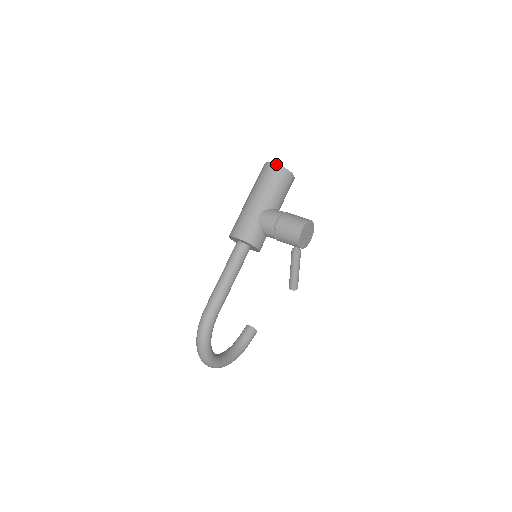
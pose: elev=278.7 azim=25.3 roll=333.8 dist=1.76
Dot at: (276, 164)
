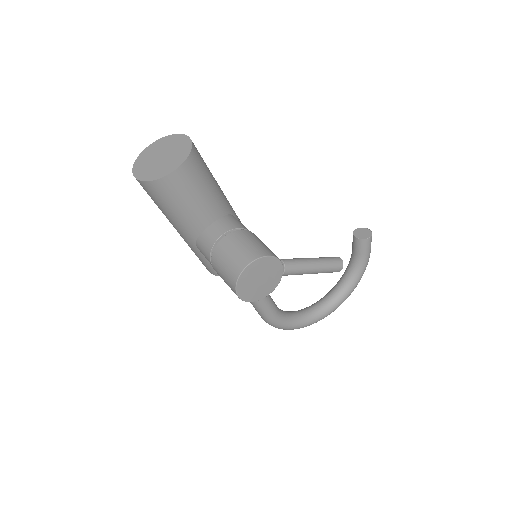
Dot at: (137, 180)
